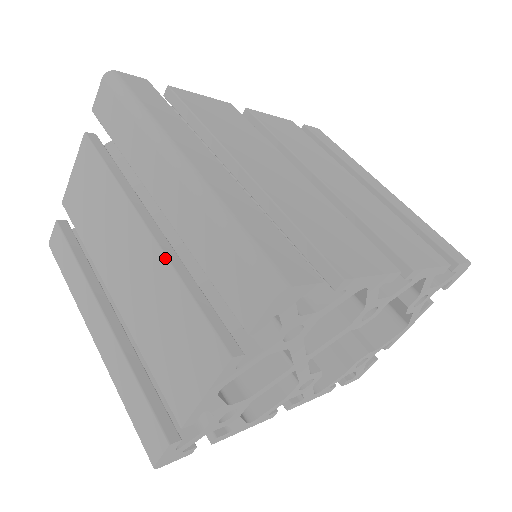
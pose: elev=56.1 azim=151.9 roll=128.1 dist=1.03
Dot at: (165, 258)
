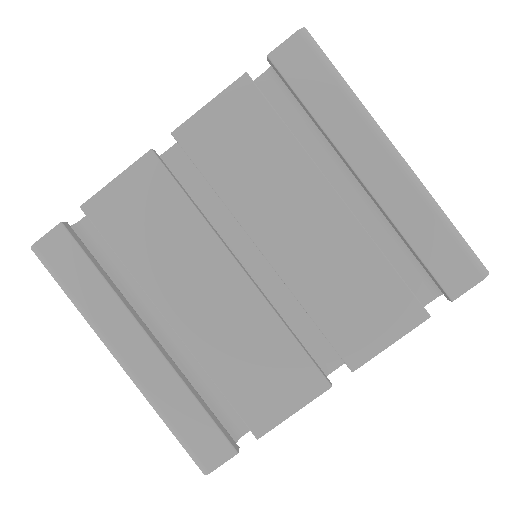
Dot at: occluded
